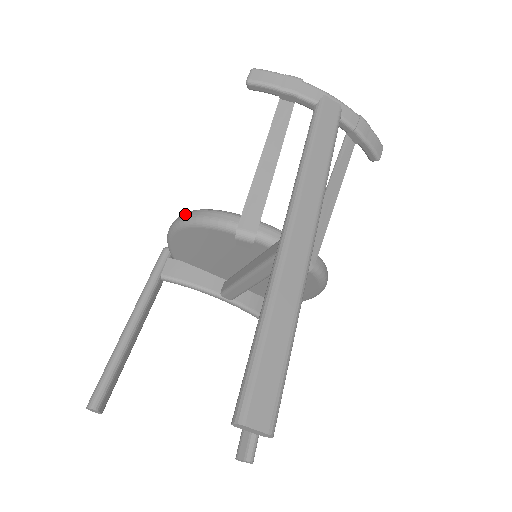
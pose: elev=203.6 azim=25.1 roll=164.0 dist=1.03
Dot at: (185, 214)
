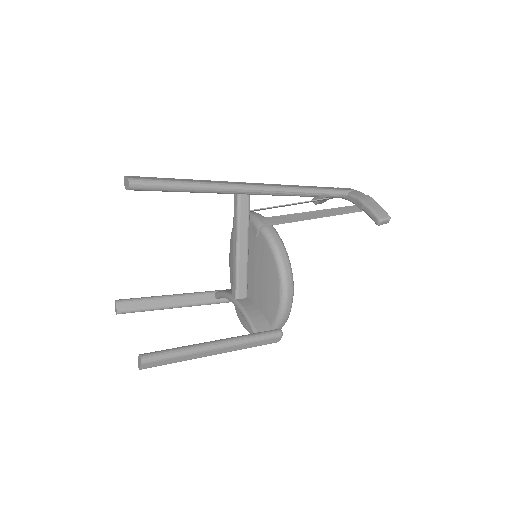
Dot at: occluded
